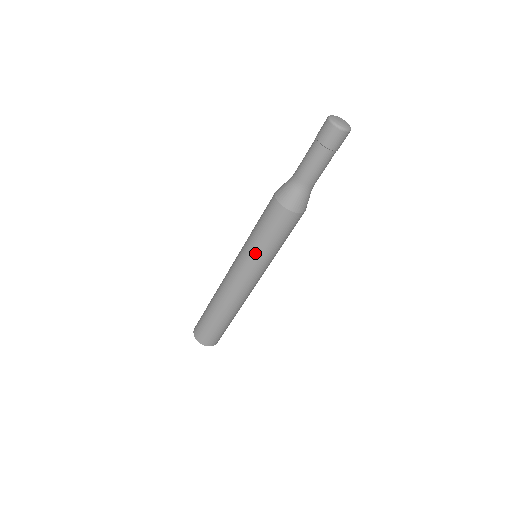
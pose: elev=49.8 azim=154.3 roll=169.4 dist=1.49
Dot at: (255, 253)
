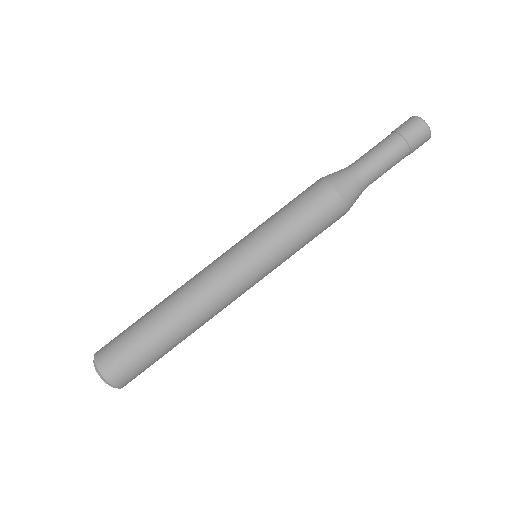
Dot at: (274, 247)
